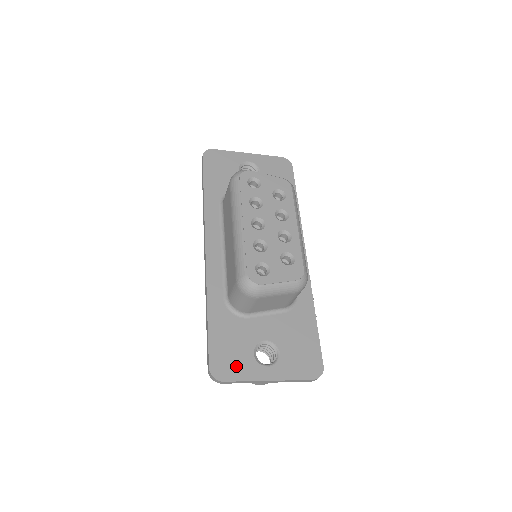
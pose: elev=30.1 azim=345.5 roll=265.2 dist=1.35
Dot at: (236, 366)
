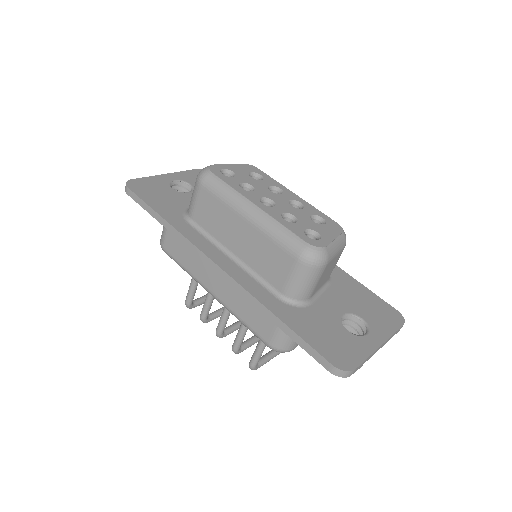
Dot at: (348, 349)
